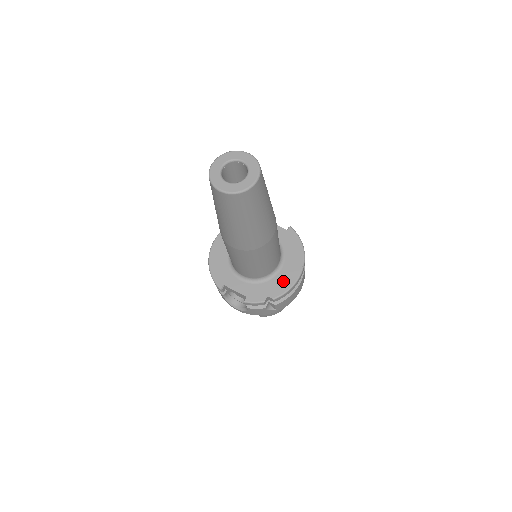
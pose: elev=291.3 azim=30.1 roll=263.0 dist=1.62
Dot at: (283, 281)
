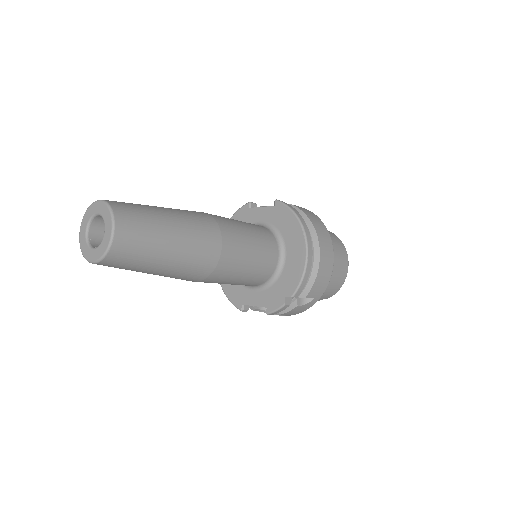
Dot at: (293, 270)
